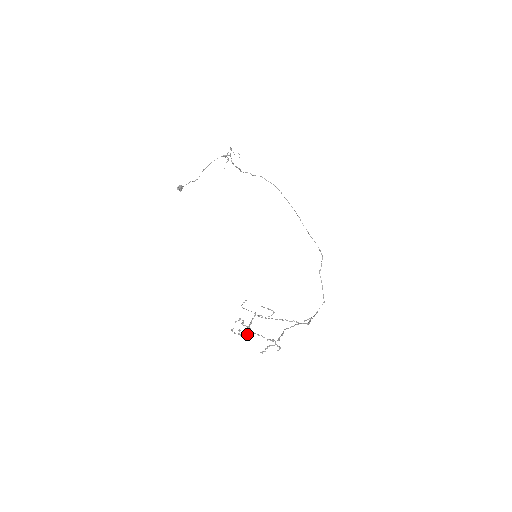
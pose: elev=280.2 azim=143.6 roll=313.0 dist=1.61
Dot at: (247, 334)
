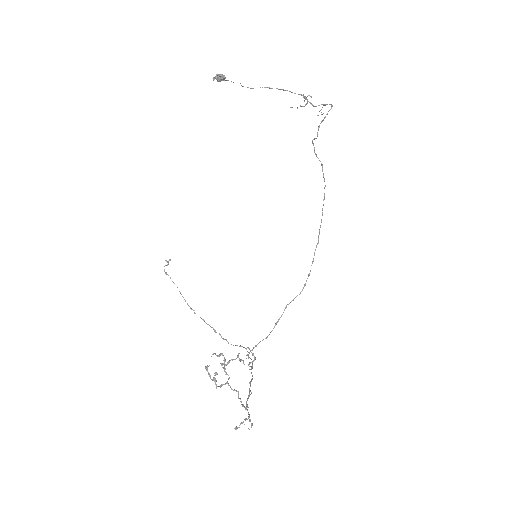
Dot at: occluded
